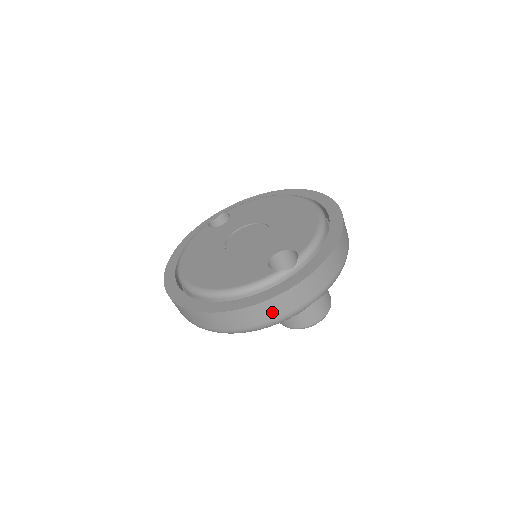
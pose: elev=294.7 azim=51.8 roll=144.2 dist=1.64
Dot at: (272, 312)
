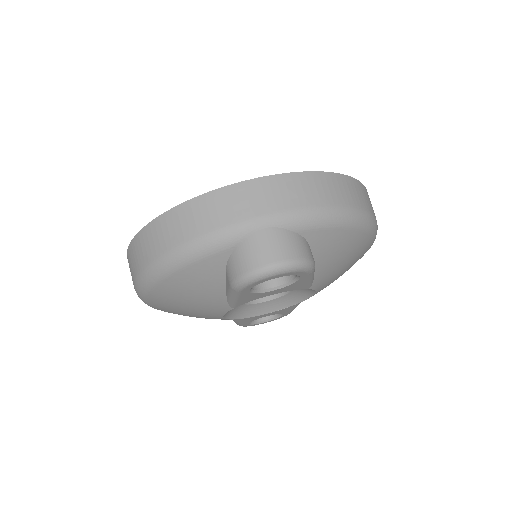
Dot at: (197, 221)
